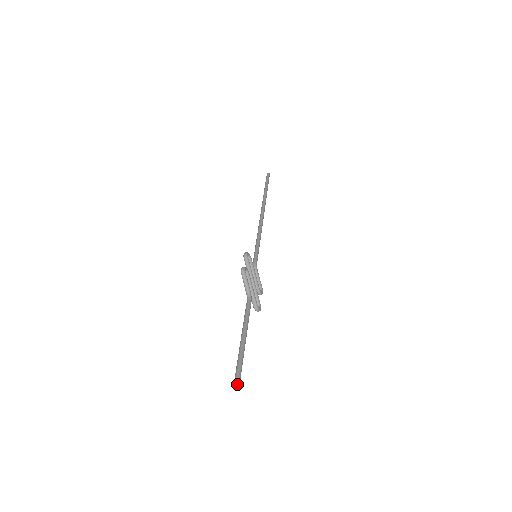
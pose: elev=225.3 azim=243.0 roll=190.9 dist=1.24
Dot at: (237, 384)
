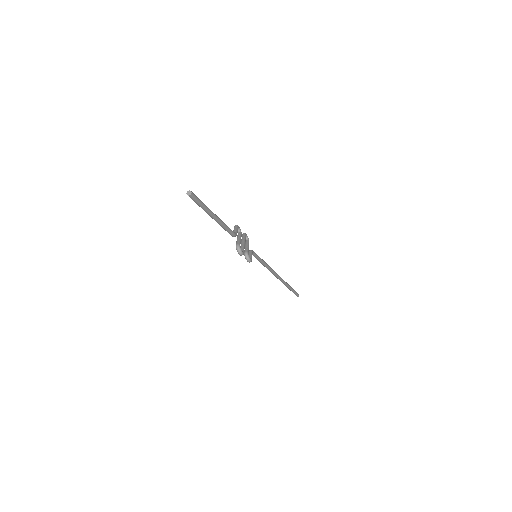
Dot at: (190, 191)
